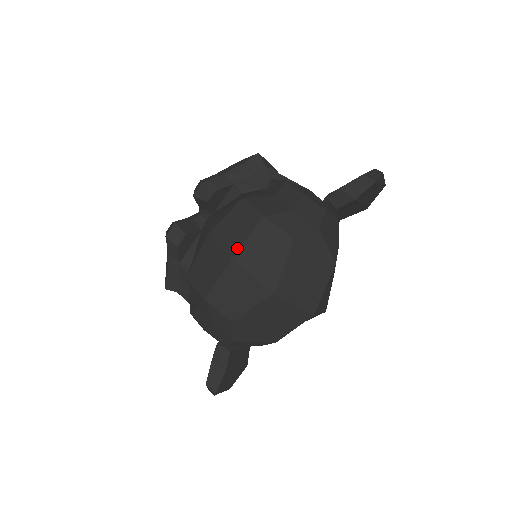
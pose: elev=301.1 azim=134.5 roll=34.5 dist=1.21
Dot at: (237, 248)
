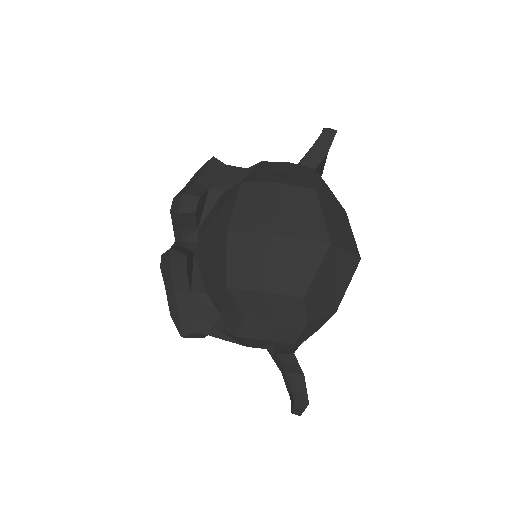
Dot at: (272, 221)
